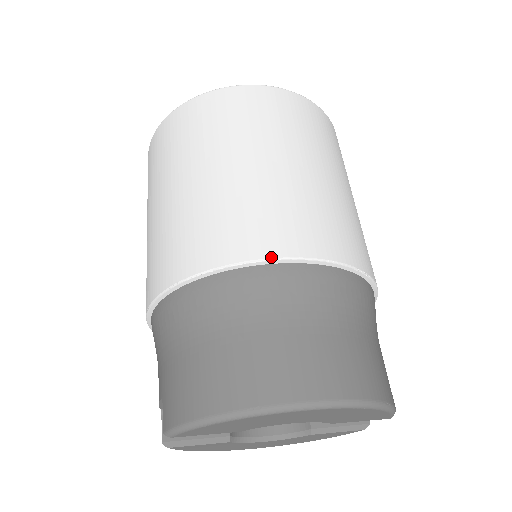
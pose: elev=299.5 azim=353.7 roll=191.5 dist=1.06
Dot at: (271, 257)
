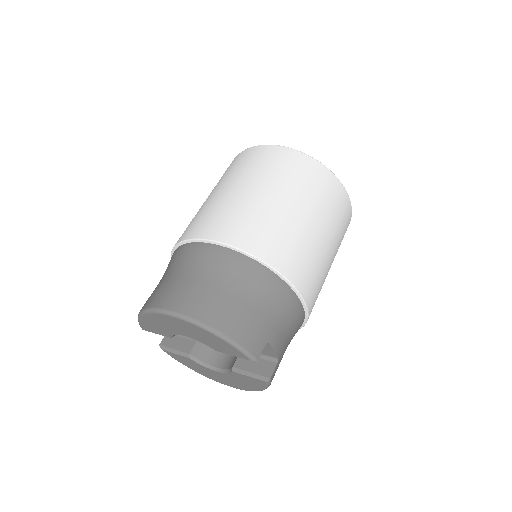
Dot at: (196, 238)
